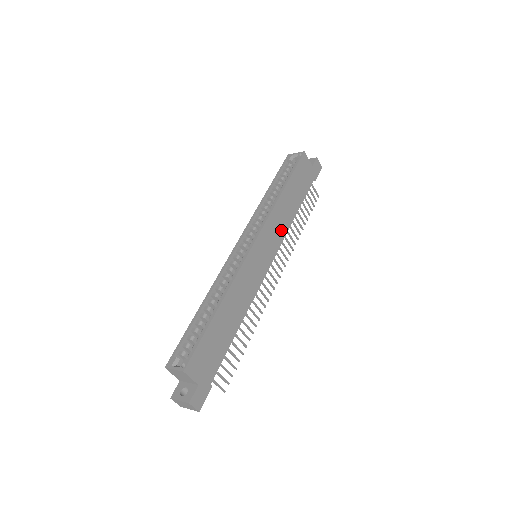
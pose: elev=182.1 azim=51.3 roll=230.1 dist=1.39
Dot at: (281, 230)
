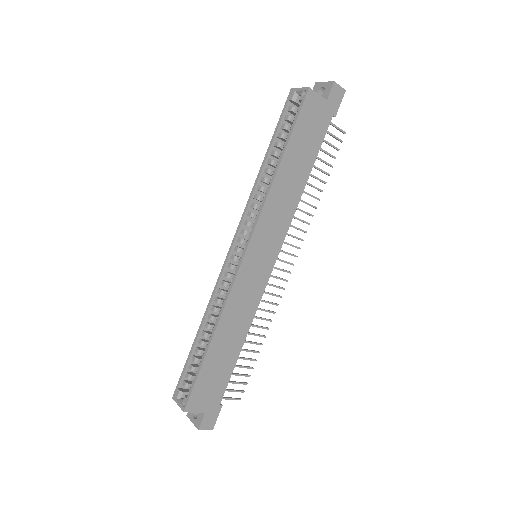
Dot at: (284, 216)
